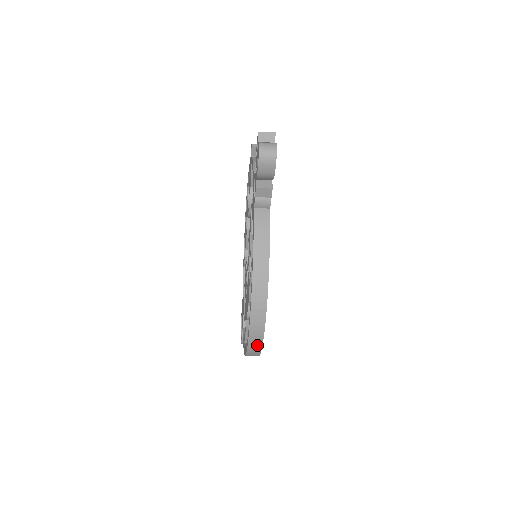
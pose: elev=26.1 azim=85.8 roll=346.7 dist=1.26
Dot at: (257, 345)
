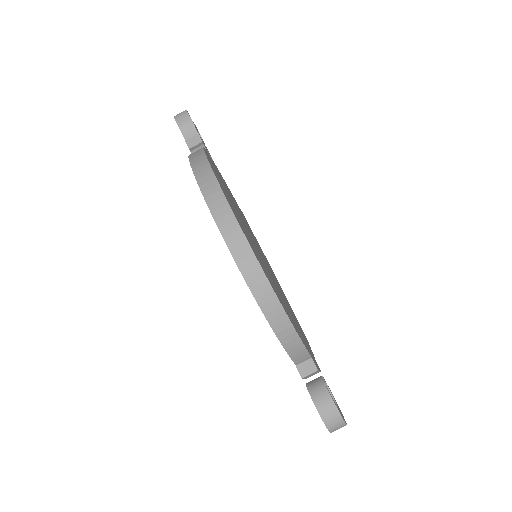
Dot at: (228, 219)
